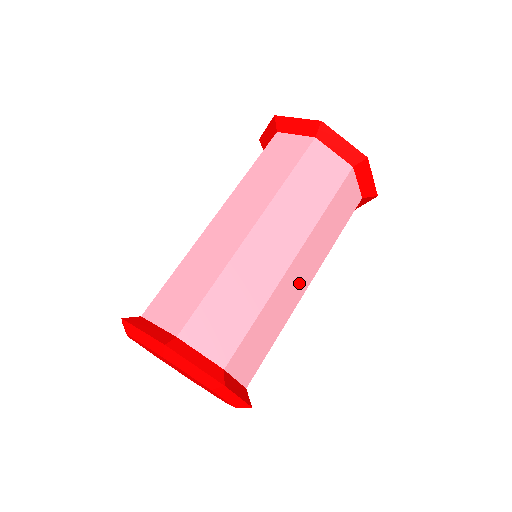
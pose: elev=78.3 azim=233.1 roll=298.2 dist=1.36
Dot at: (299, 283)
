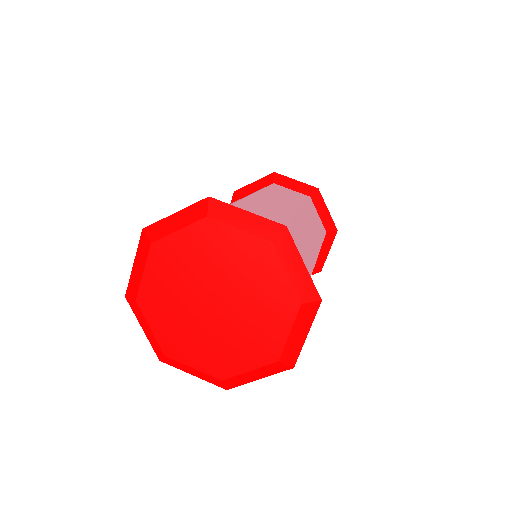
Dot at: (309, 241)
